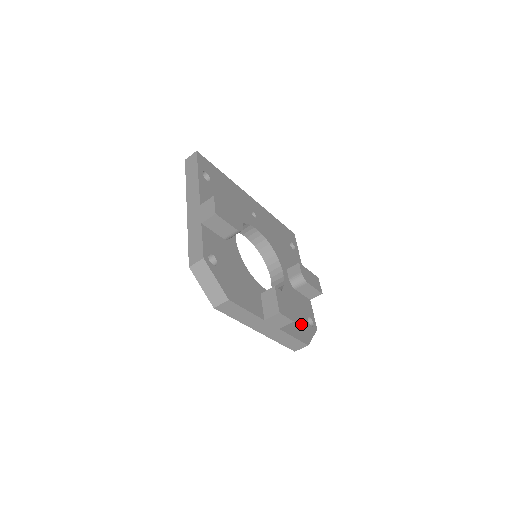
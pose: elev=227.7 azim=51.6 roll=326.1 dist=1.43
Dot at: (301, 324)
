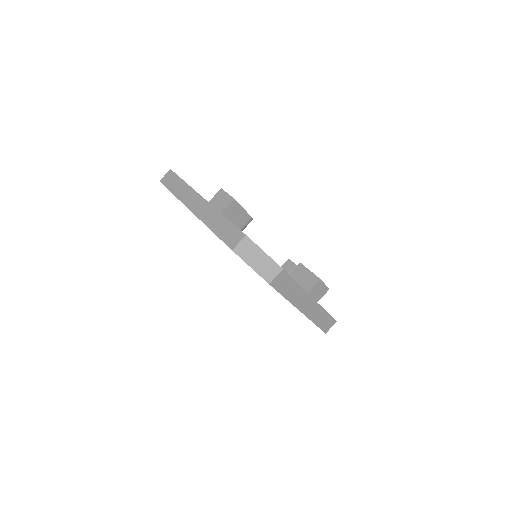
Dot at: occluded
